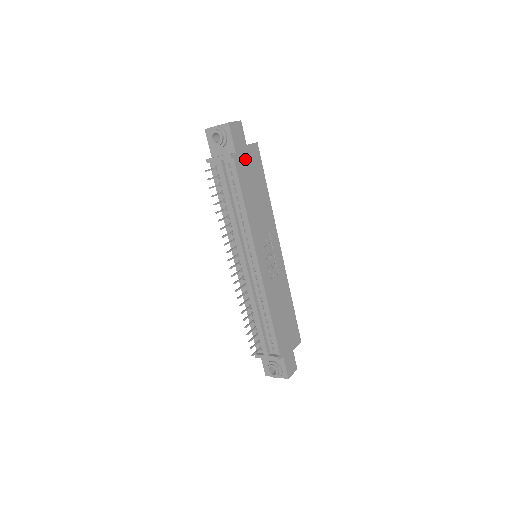
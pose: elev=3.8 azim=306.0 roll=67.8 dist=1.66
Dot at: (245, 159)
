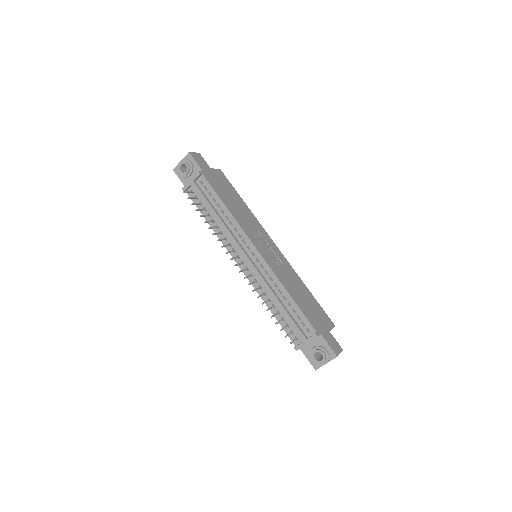
Dot at: (213, 177)
